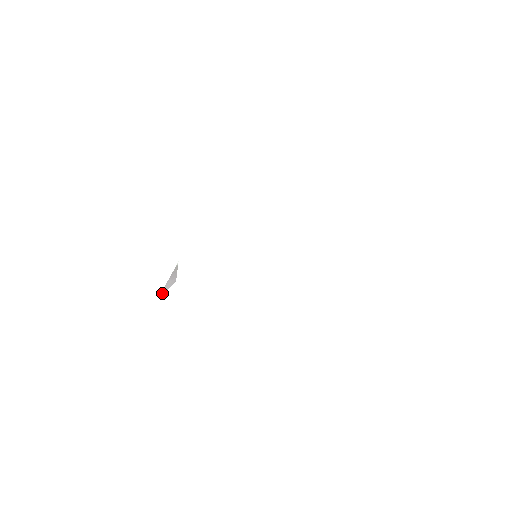
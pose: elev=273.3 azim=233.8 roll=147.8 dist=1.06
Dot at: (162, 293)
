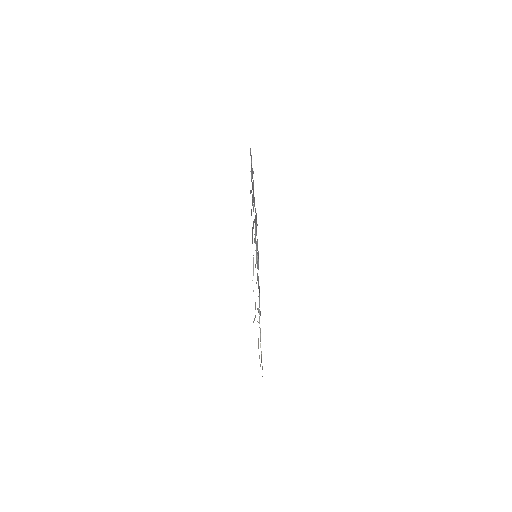
Dot at: occluded
